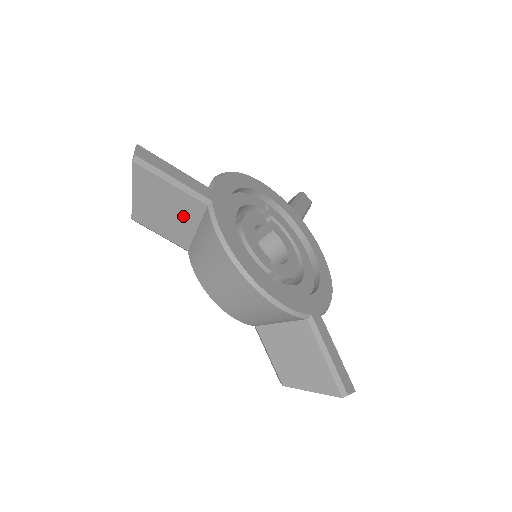
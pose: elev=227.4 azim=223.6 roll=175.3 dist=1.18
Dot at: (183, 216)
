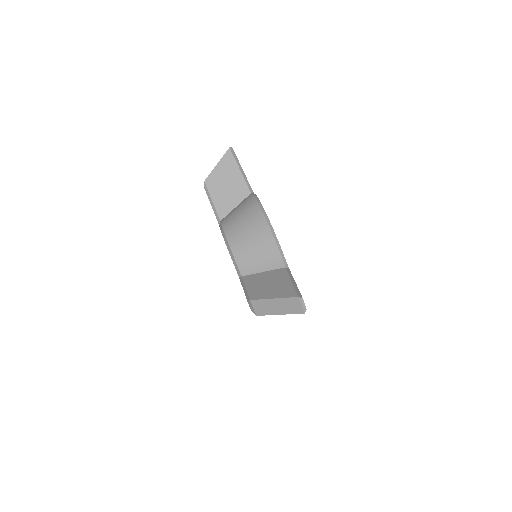
Dot at: (233, 194)
